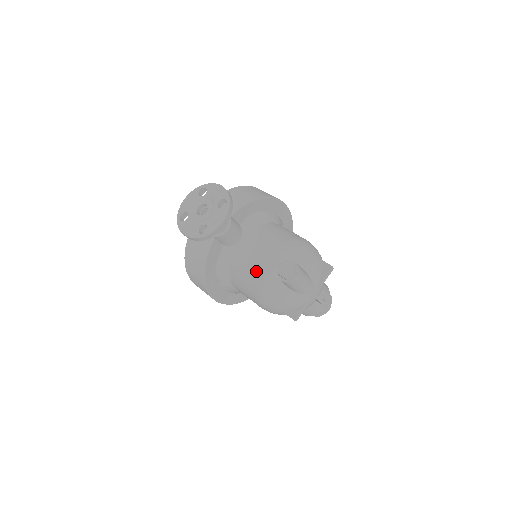
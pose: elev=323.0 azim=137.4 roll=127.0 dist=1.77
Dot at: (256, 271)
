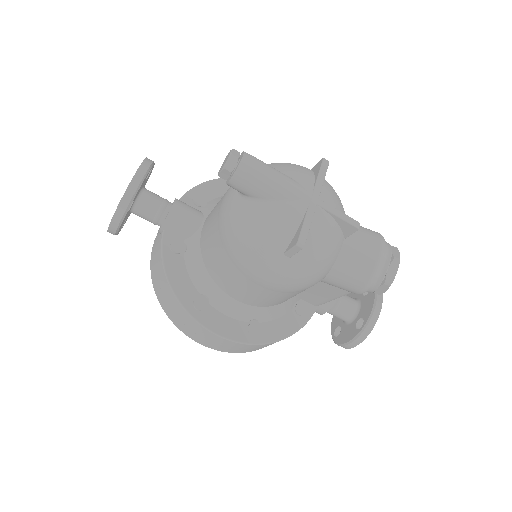
Dot at: (217, 222)
